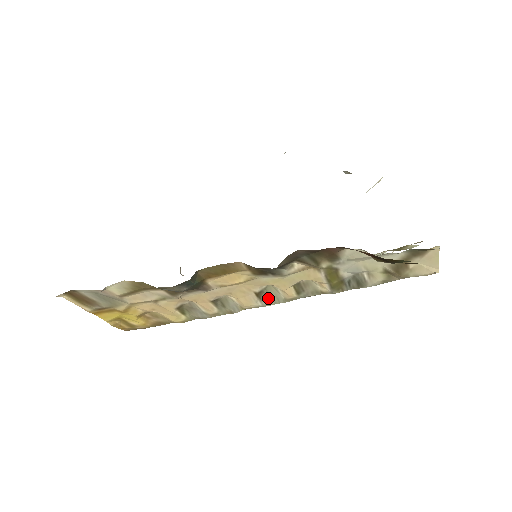
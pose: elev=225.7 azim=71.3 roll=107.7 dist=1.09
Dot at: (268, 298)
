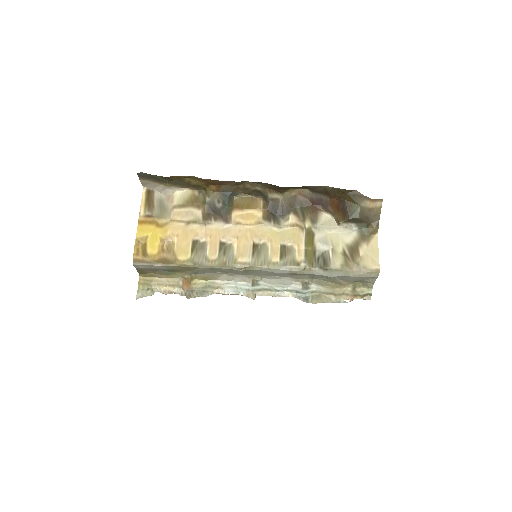
Dot at: (258, 257)
